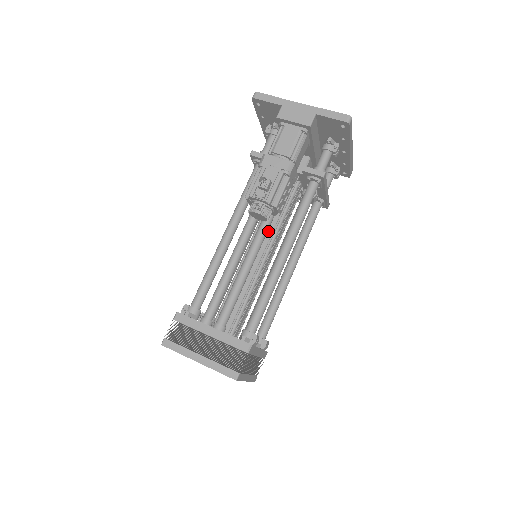
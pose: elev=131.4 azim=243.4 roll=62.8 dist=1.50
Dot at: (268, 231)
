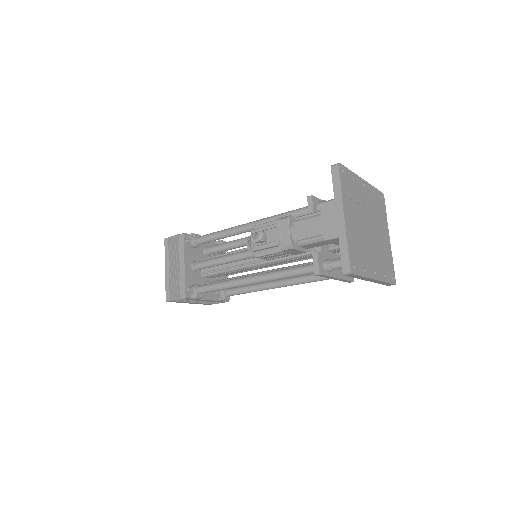
Dot at: occluded
